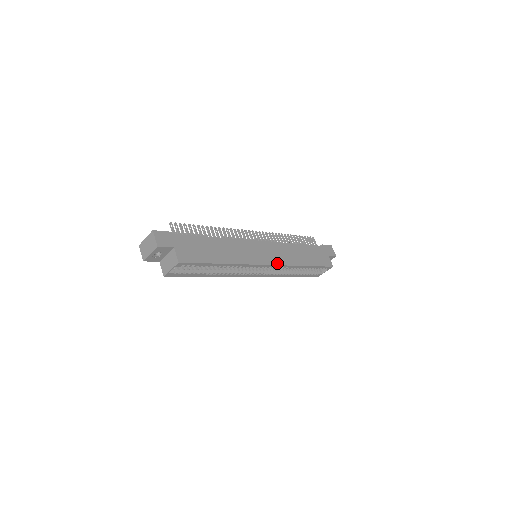
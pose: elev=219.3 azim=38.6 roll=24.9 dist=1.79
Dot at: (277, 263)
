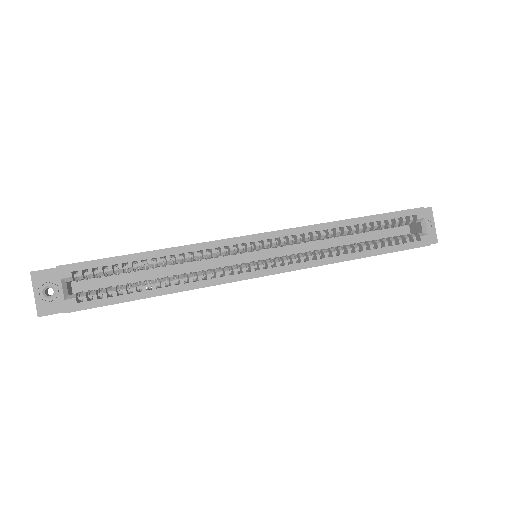
Dot at: (279, 231)
